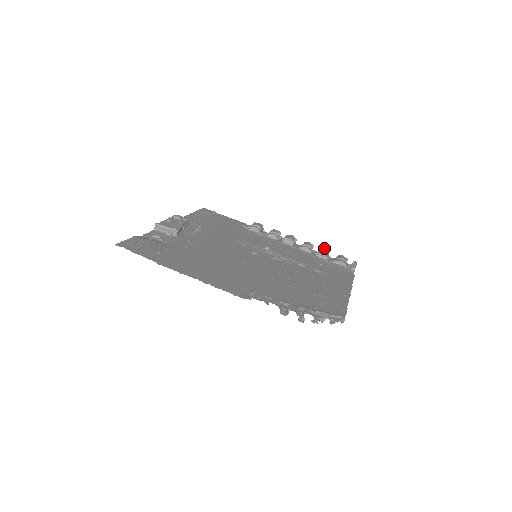
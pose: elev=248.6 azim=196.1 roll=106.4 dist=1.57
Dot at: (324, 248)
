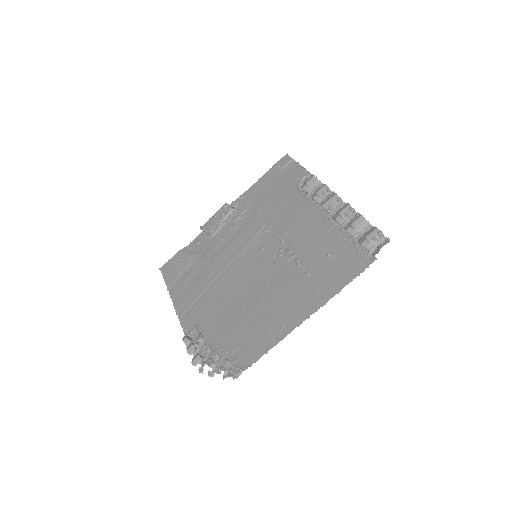
Dot at: (360, 215)
